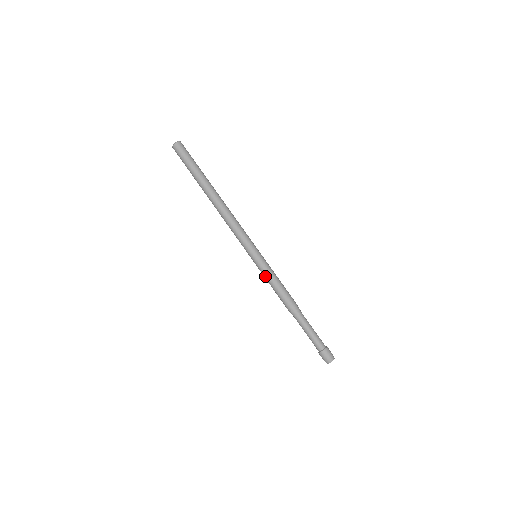
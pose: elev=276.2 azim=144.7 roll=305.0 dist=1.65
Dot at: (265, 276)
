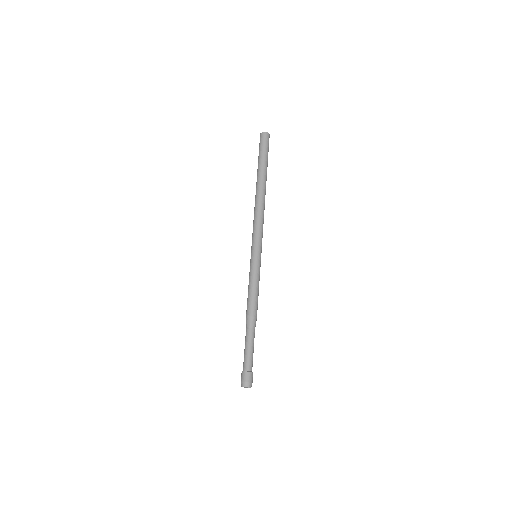
Dot at: (251, 275)
